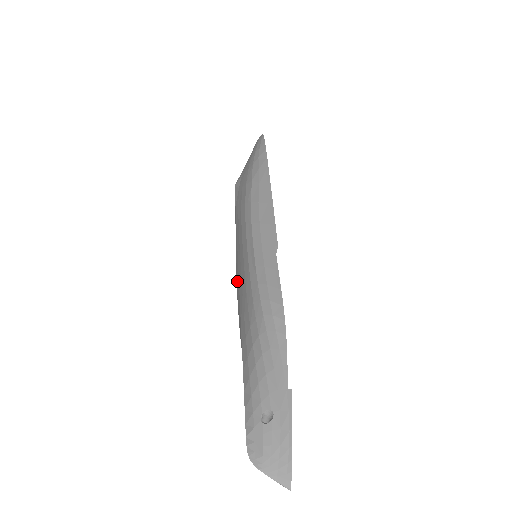
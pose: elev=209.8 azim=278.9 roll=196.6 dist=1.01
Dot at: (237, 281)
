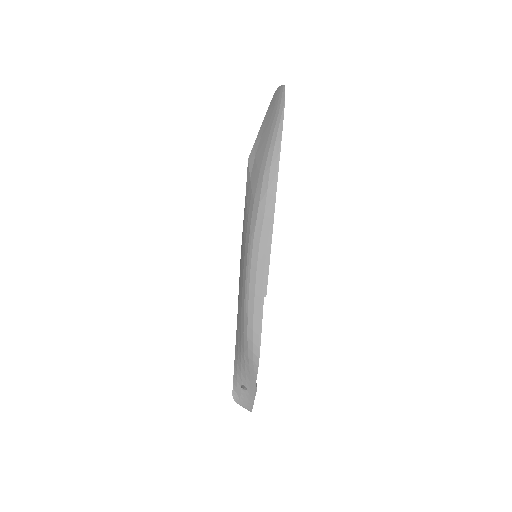
Dot at: occluded
